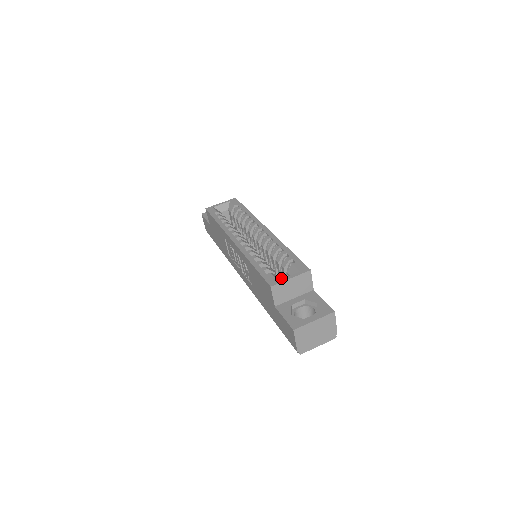
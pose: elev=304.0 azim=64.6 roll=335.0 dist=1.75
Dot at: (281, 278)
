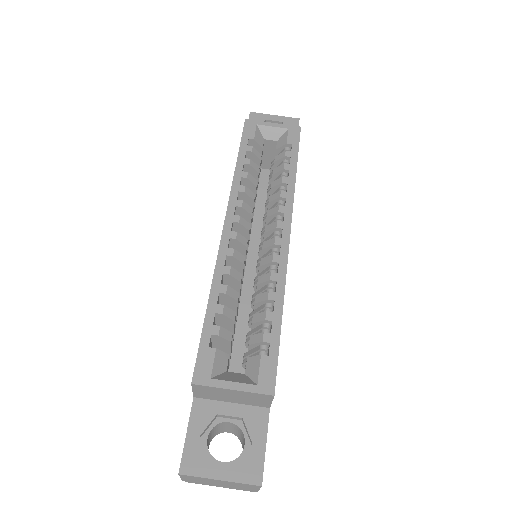
Dot at: (245, 343)
